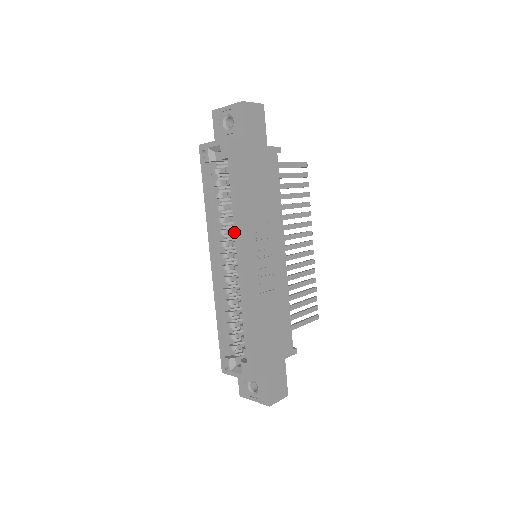
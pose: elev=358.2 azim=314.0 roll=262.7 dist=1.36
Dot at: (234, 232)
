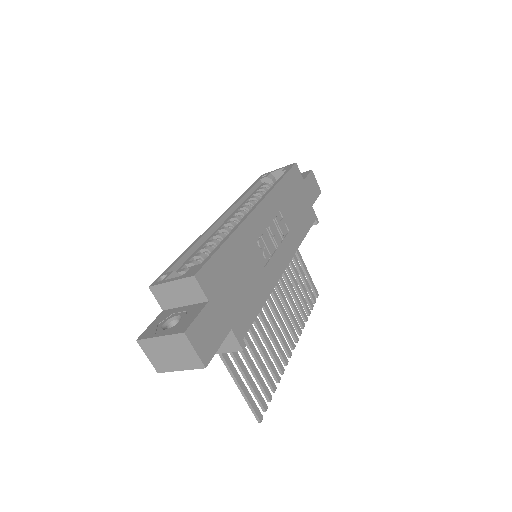
Dot at: occluded
